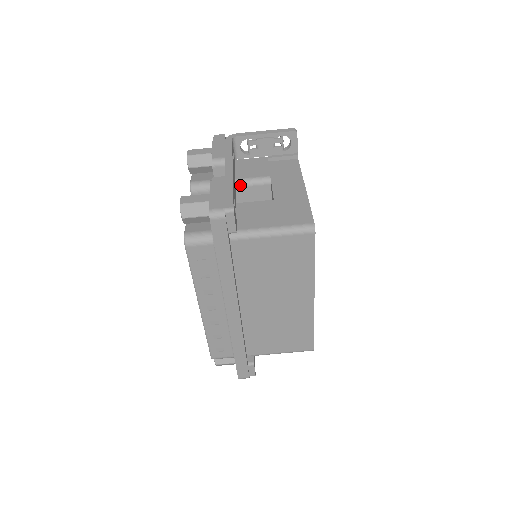
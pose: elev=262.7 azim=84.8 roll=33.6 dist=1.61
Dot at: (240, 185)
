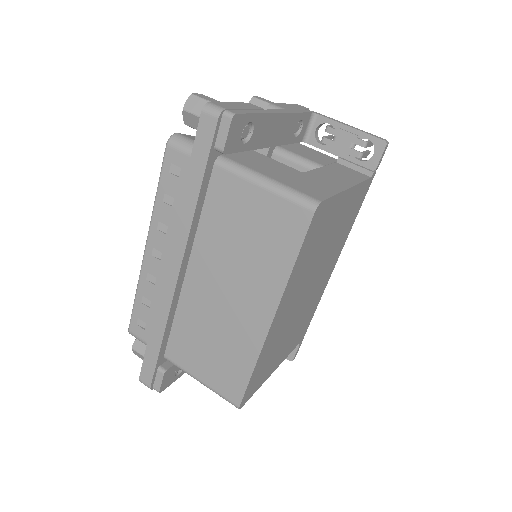
Dot at: (285, 156)
